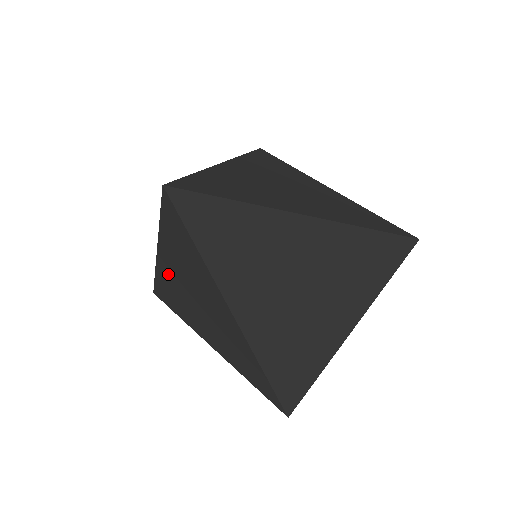
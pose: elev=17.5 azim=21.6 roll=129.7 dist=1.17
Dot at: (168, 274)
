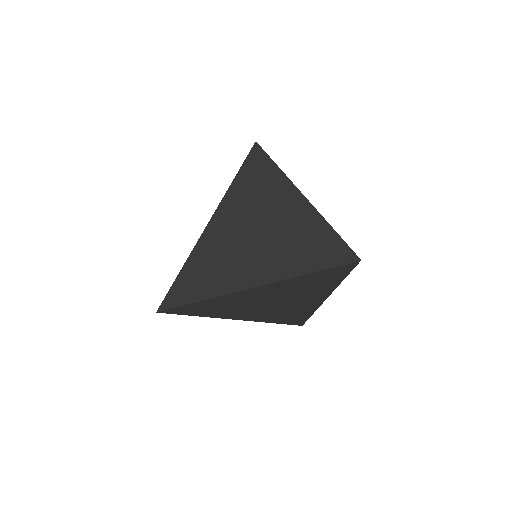
Dot at: occluded
